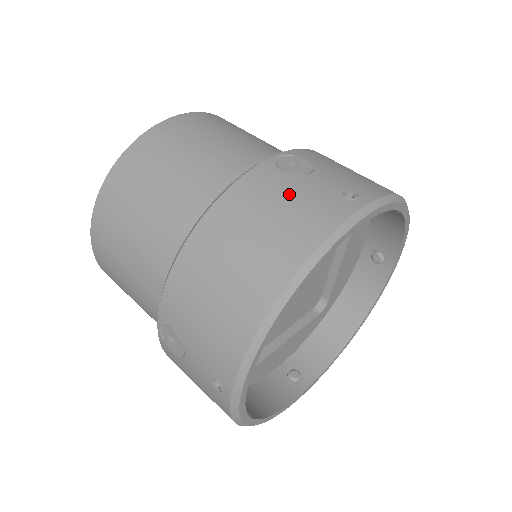
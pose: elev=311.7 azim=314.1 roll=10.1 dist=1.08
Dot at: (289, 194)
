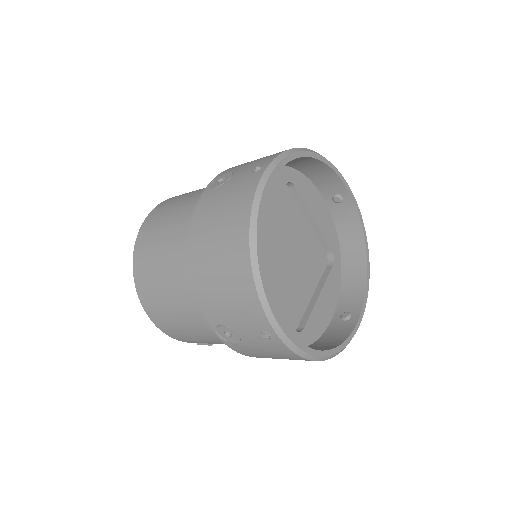
Dot at: (223, 195)
